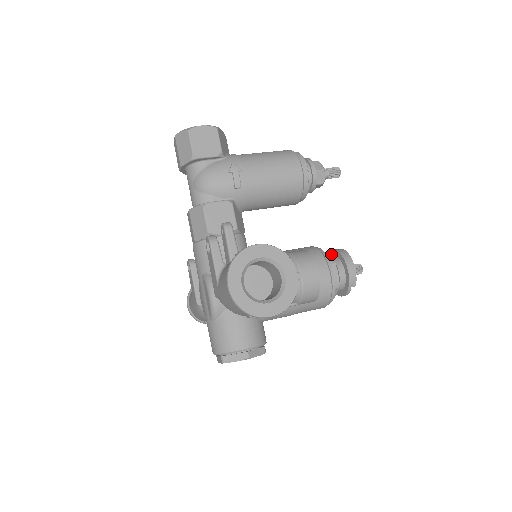
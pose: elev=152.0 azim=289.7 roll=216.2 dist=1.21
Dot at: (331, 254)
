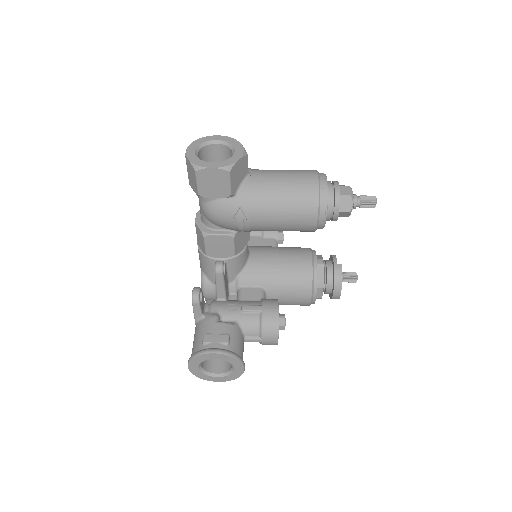
Dot at: (332, 262)
